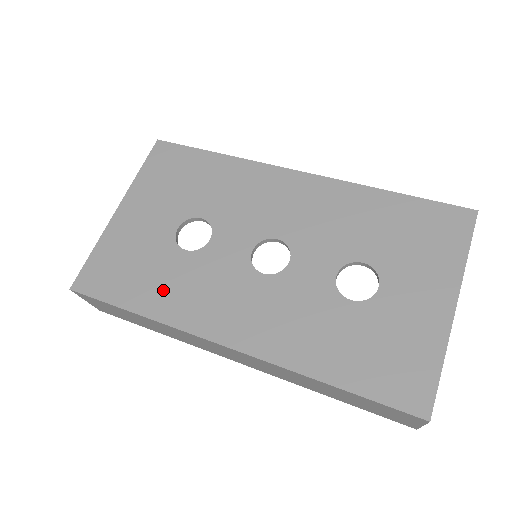
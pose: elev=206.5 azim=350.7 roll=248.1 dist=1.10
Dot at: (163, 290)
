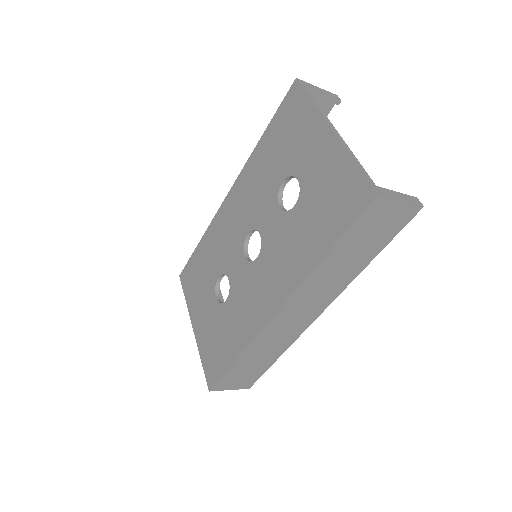
Dot at: (235, 332)
